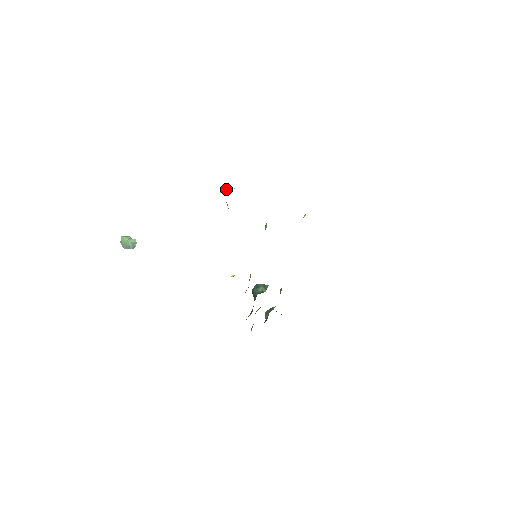
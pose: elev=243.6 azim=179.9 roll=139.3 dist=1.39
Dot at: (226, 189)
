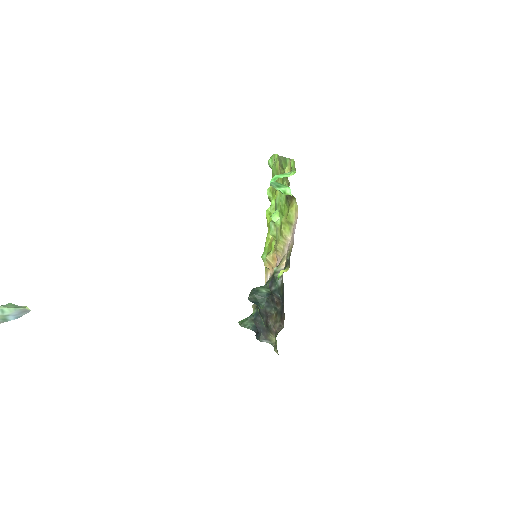
Dot at: (279, 174)
